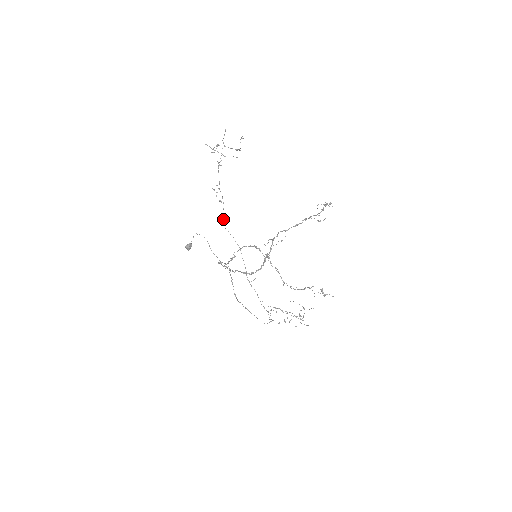
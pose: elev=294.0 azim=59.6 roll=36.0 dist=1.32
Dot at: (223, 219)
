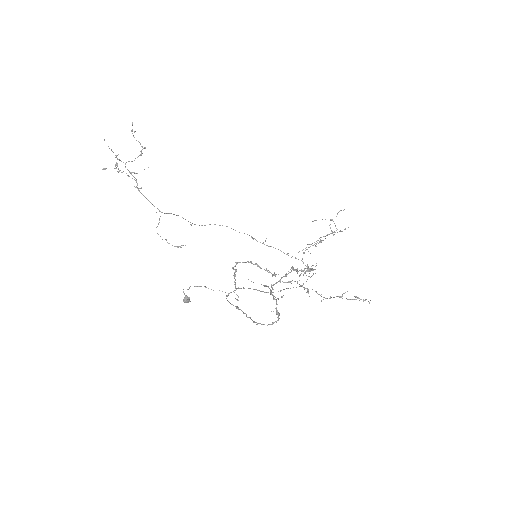
Dot at: occluded
